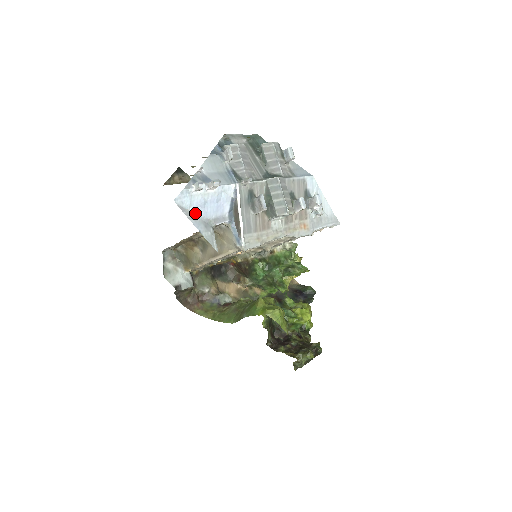
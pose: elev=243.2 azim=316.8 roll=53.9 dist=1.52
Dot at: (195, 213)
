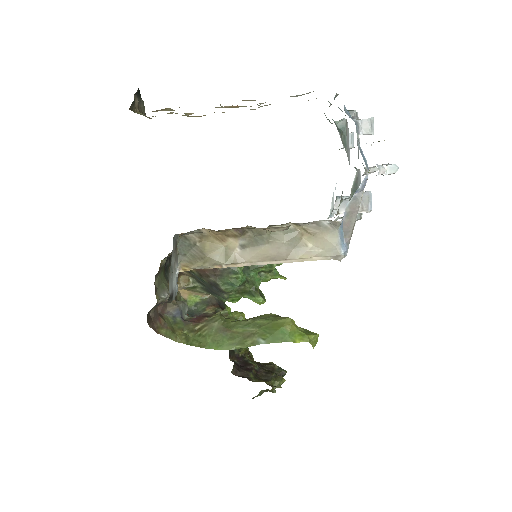
Dot at: occluded
